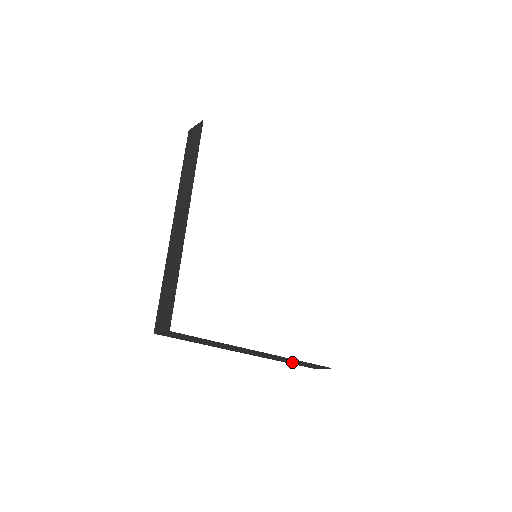
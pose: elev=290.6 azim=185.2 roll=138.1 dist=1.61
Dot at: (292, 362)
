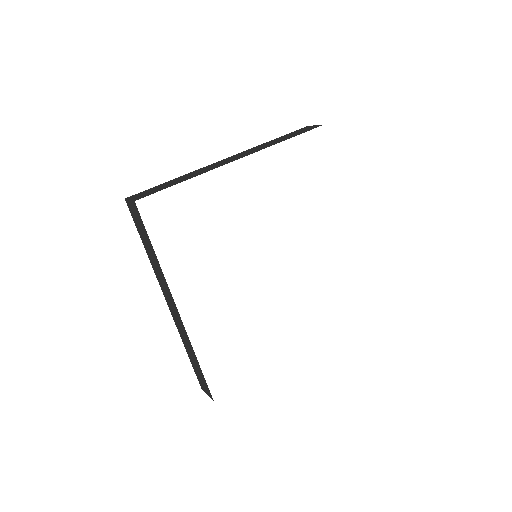
Dot at: occluded
